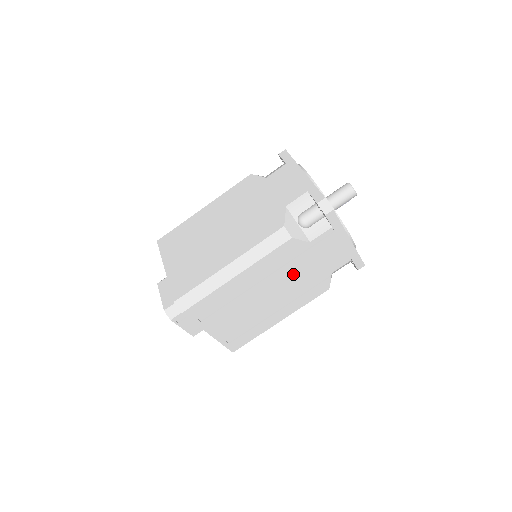
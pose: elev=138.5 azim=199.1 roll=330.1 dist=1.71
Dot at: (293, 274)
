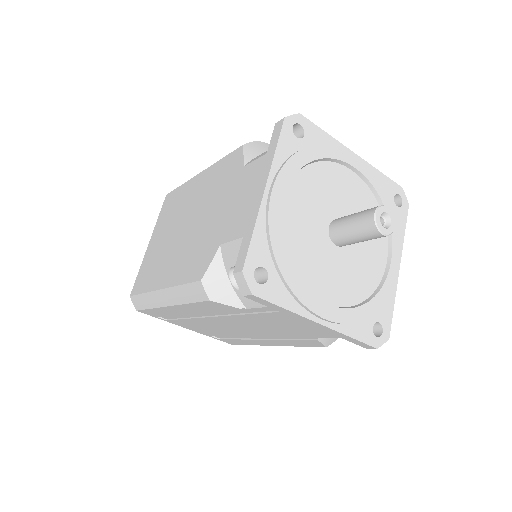
Dot at: (250, 324)
